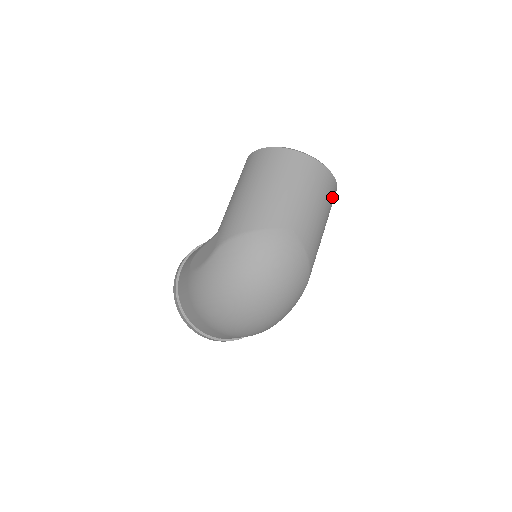
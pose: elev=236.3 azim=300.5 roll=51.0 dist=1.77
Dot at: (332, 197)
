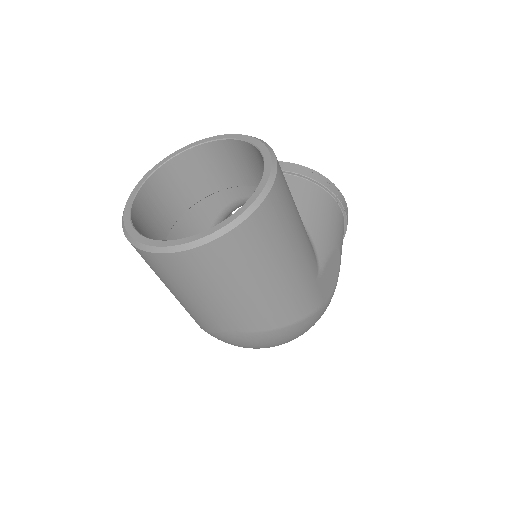
Dot at: (254, 243)
